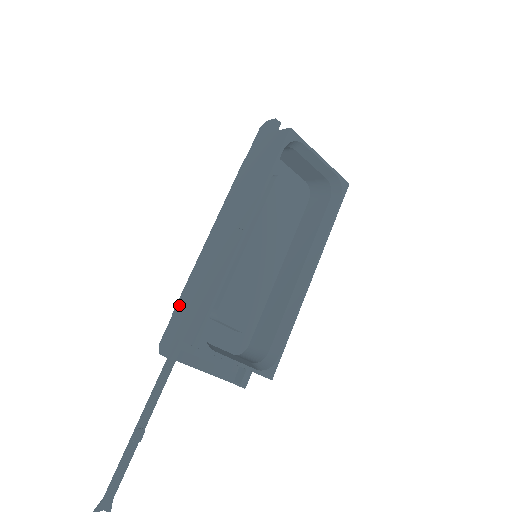
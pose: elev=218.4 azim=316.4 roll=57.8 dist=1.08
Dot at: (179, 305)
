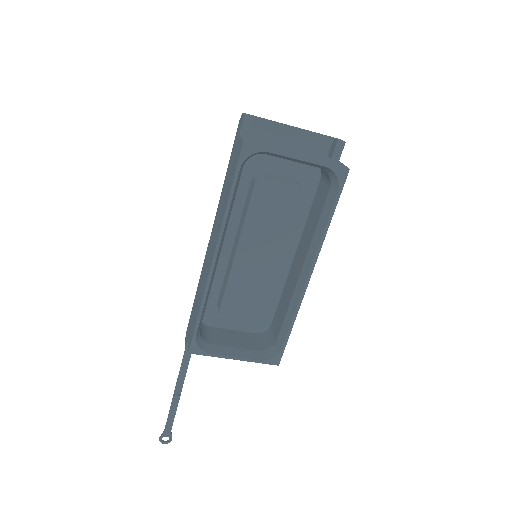
Dot at: (193, 304)
